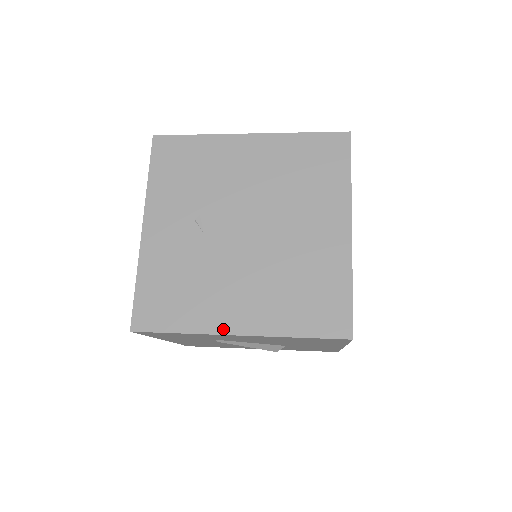
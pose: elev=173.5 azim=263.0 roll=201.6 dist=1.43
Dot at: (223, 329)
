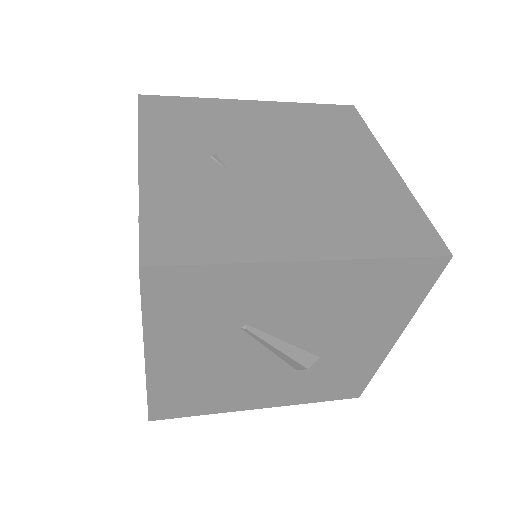
Dot at: (286, 255)
